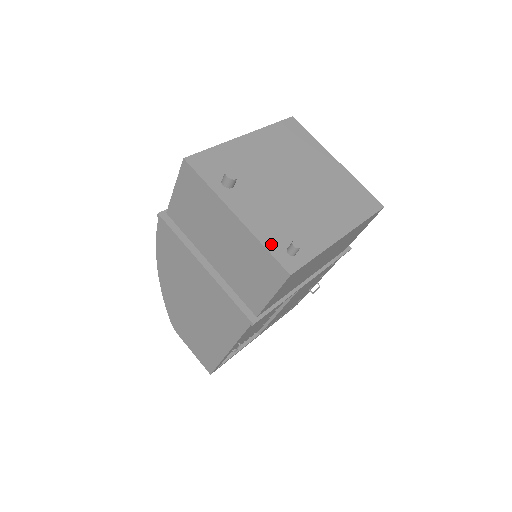
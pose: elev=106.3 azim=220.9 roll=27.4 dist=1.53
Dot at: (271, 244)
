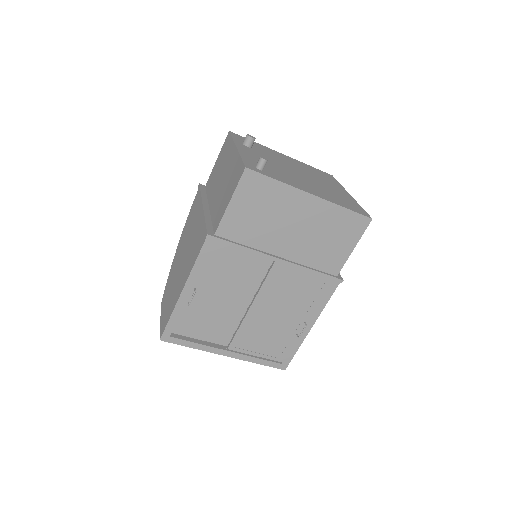
Dot at: (248, 160)
